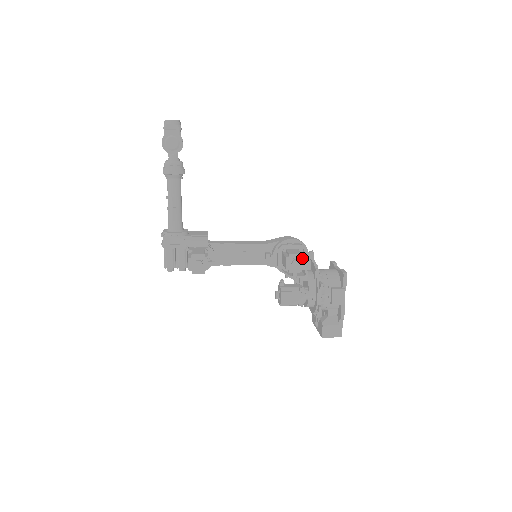
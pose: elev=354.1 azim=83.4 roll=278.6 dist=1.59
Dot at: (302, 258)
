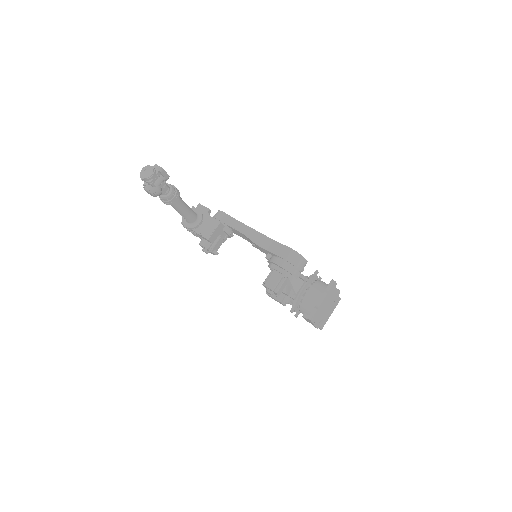
Dot at: (274, 292)
